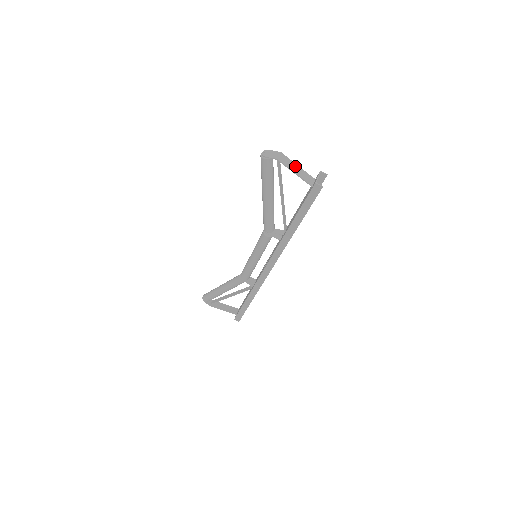
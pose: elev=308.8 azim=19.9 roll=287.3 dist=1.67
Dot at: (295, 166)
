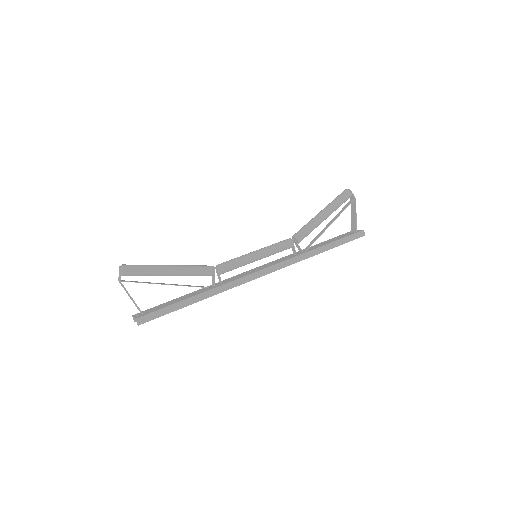
Dot at: (353, 213)
